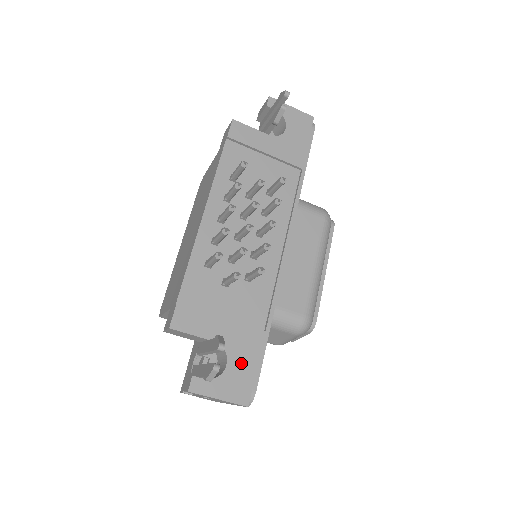
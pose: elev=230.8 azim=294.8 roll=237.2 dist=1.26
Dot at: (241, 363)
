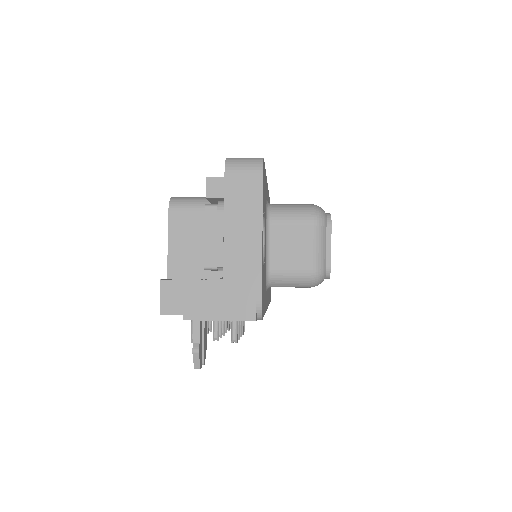
Dot at: occluded
